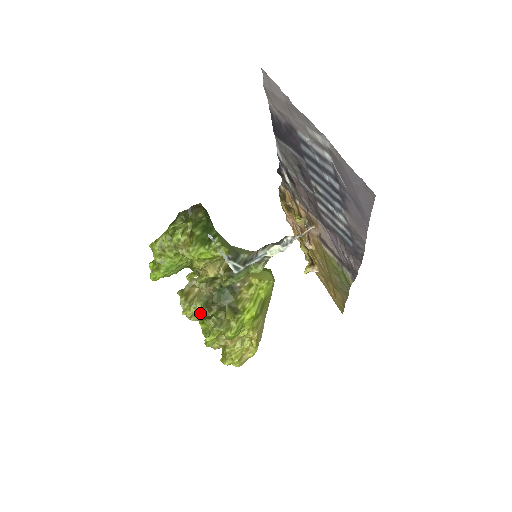
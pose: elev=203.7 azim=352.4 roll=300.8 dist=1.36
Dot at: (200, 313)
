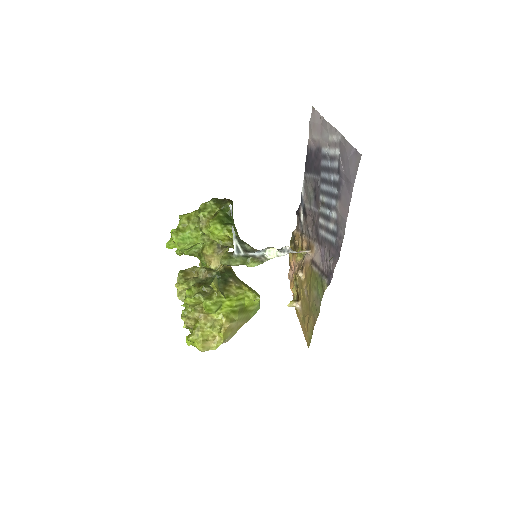
Dot at: occluded
